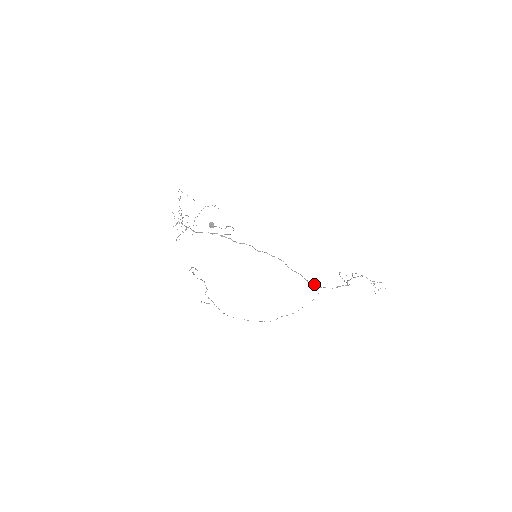
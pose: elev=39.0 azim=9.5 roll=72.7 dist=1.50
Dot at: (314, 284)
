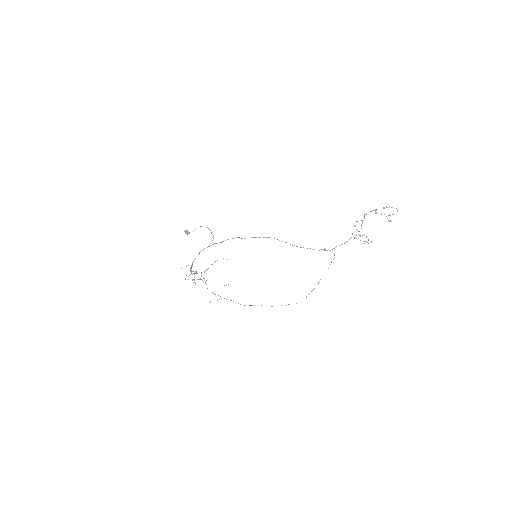
Dot at: (324, 249)
